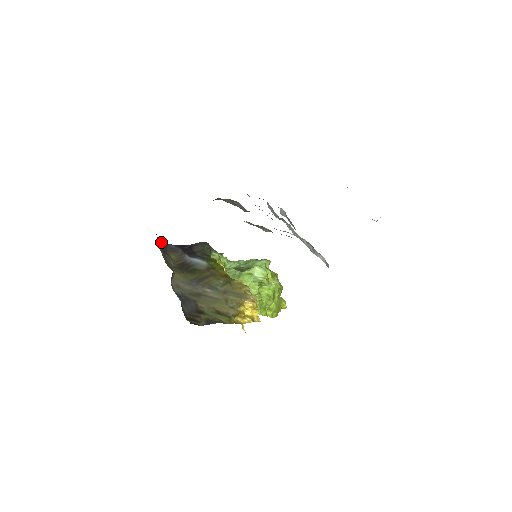
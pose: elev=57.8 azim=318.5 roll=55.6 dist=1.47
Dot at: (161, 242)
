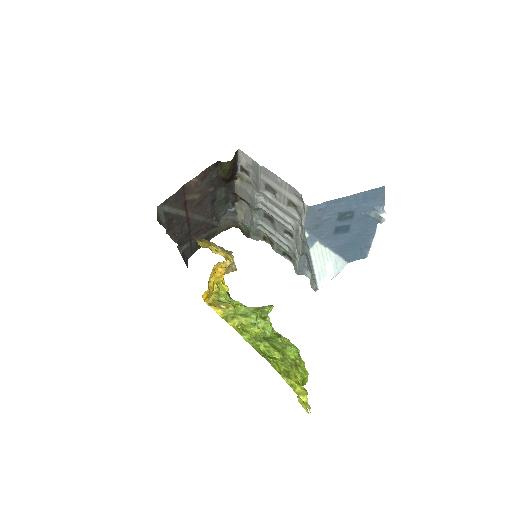
Dot at: occluded
